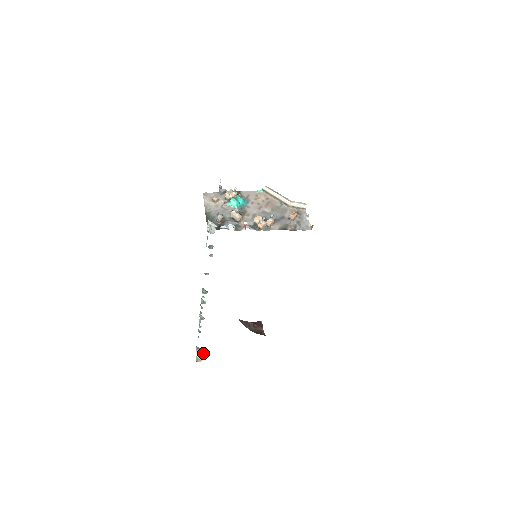
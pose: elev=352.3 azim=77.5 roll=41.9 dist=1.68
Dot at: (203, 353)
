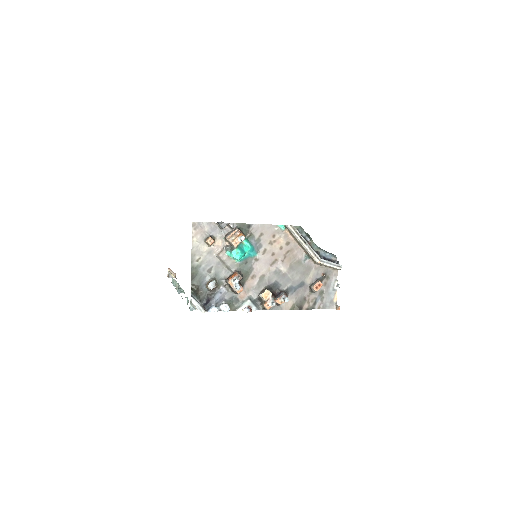
Dot at: occluded
